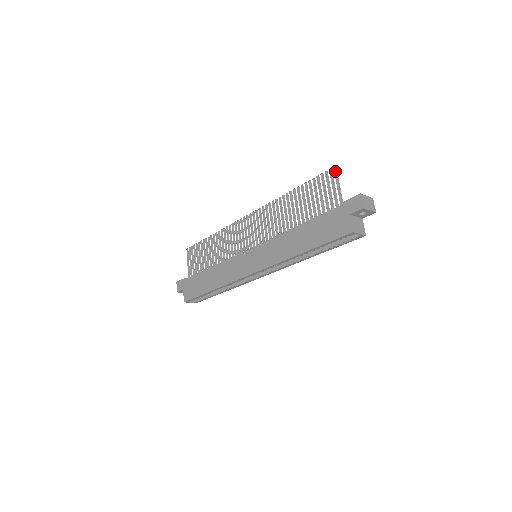
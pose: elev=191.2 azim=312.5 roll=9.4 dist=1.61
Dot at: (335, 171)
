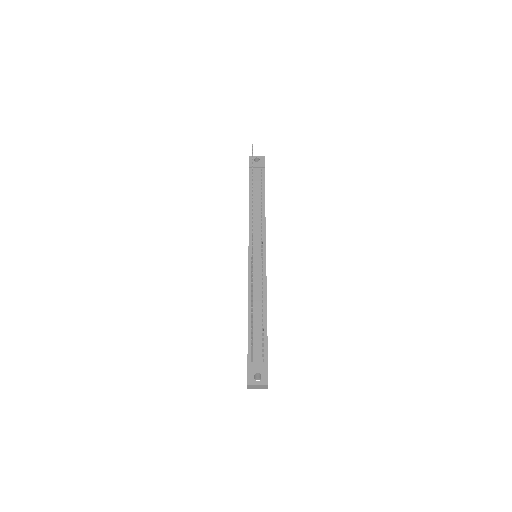
Dot at: (251, 346)
